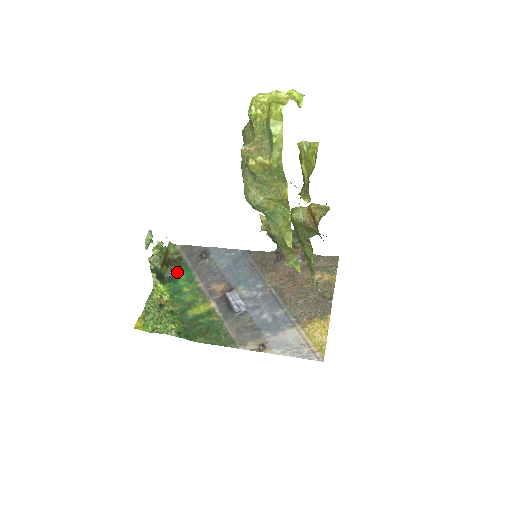
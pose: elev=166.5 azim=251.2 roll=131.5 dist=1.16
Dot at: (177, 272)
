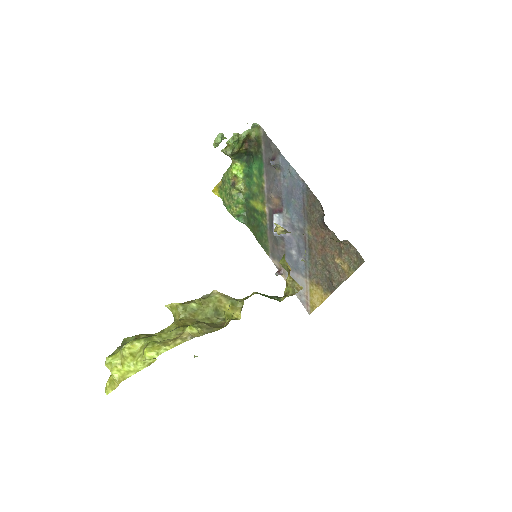
Dot at: (254, 158)
